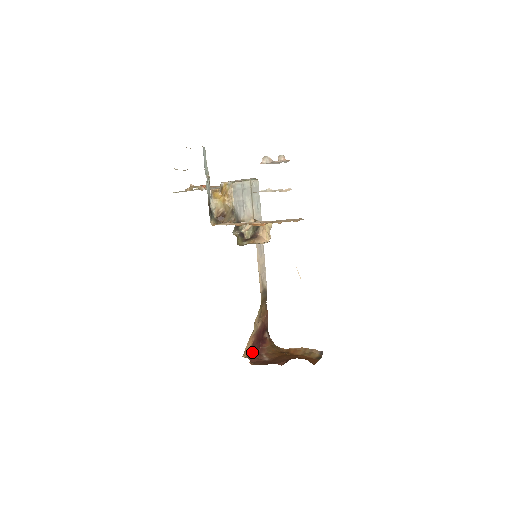
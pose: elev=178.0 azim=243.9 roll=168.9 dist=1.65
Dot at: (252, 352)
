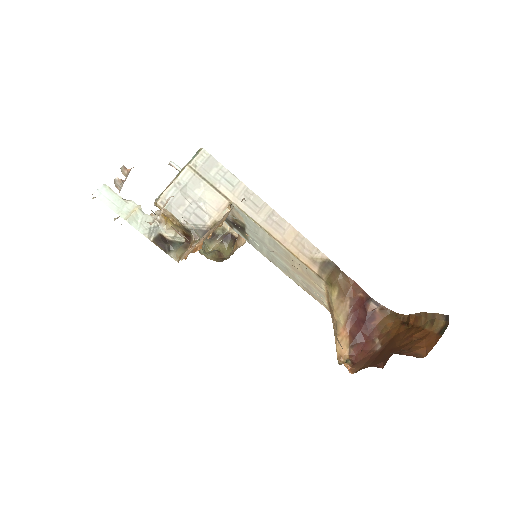
Dot at: (356, 345)
